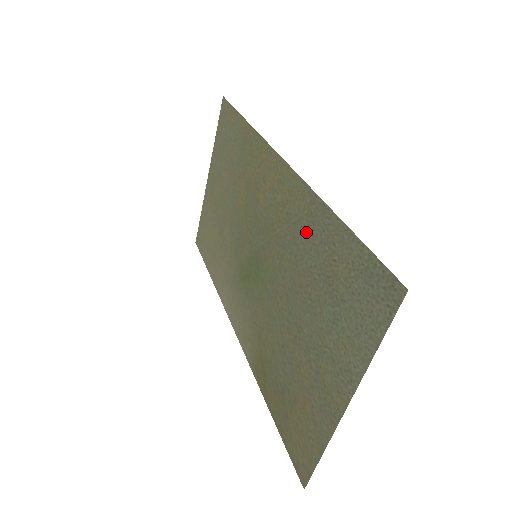
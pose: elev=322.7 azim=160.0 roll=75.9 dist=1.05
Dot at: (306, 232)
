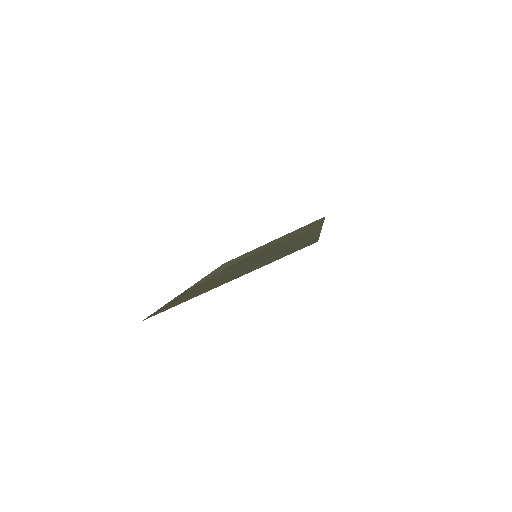
Dot at: (297, 241)
